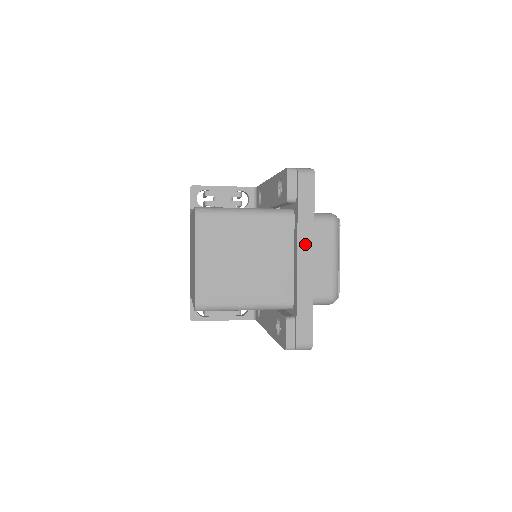
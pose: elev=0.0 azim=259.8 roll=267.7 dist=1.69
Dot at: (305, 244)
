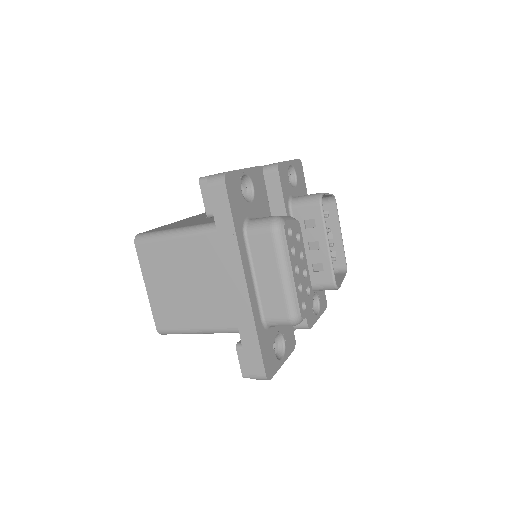
Dot at: (233, 265)
